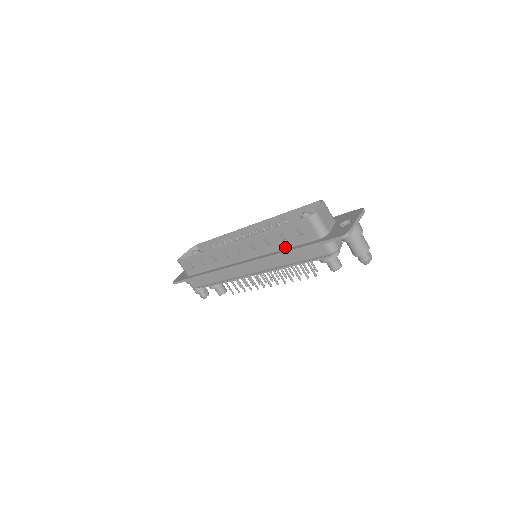
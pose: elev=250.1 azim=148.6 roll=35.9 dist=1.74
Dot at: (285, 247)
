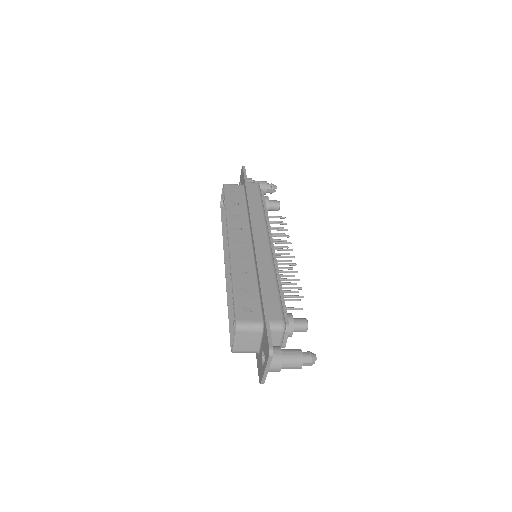
Dot at: occluded
